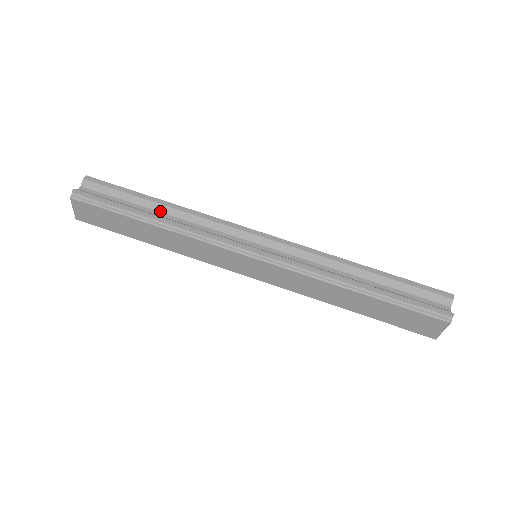
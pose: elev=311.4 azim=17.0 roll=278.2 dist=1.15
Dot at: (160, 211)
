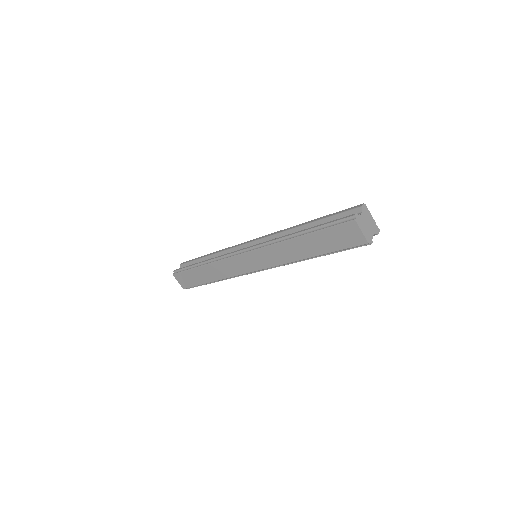
Dot at: occluded
